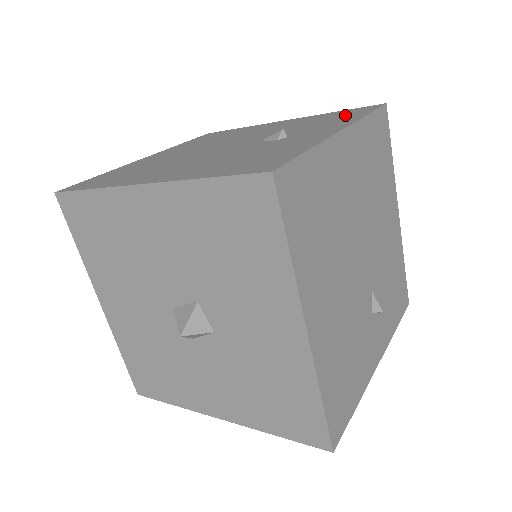
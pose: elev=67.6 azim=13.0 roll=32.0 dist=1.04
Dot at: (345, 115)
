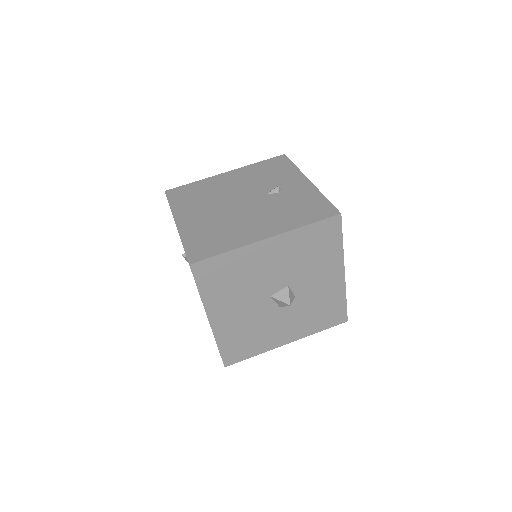
Dot at: (278, 167)
